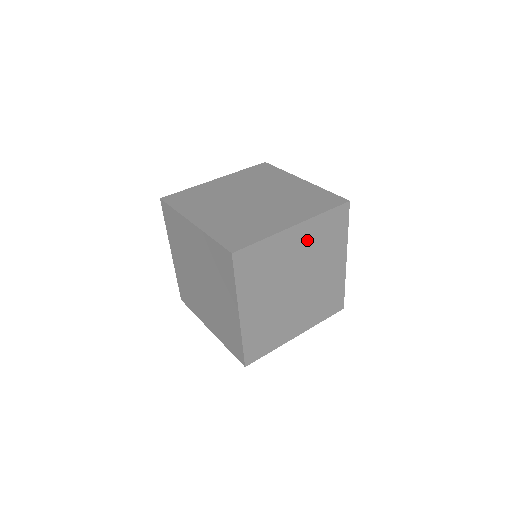
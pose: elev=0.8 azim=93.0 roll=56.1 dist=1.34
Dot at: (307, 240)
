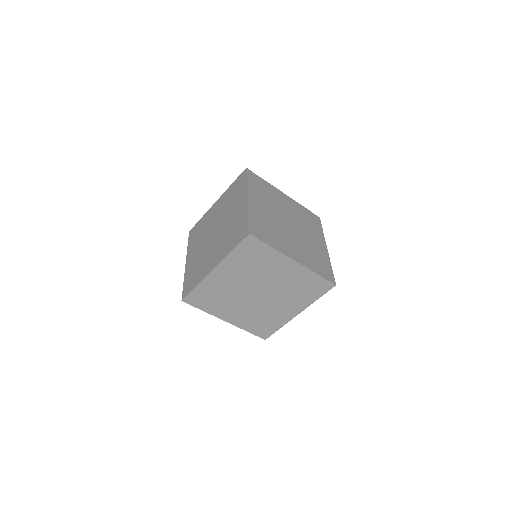
Dot at: (294, 208)
